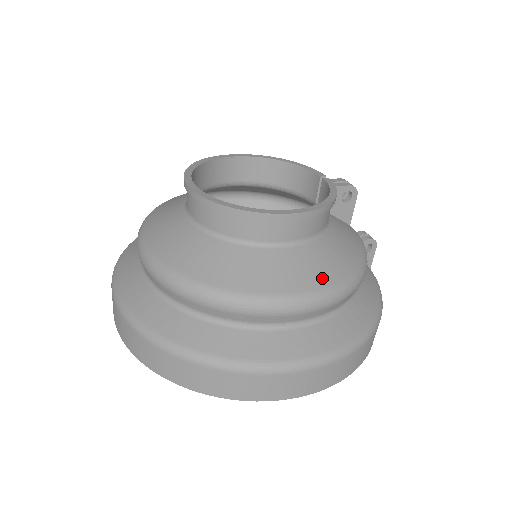
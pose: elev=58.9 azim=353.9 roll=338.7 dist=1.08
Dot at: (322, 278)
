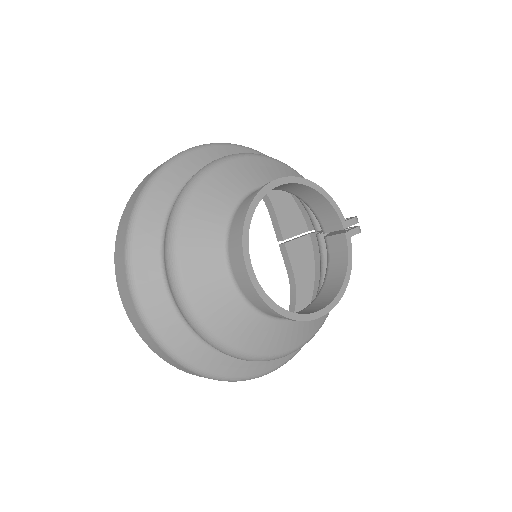
Dot at: (312, 331)
